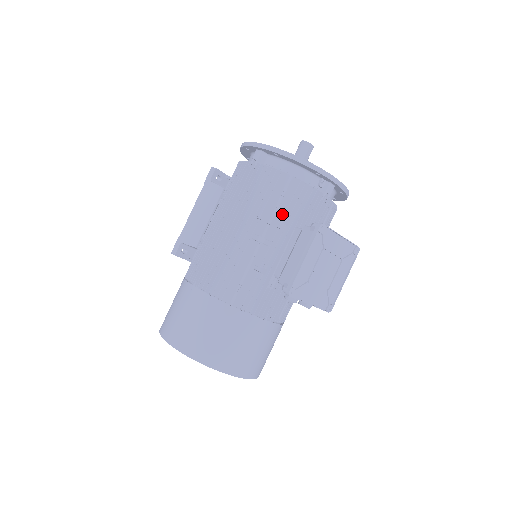
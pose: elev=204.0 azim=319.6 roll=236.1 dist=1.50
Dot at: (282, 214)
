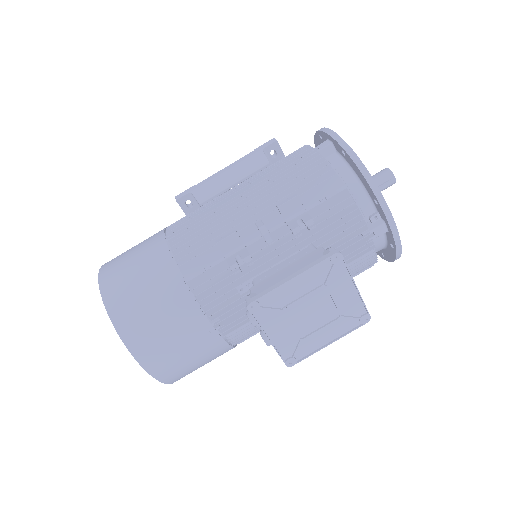
Dot at: (306, 219)
